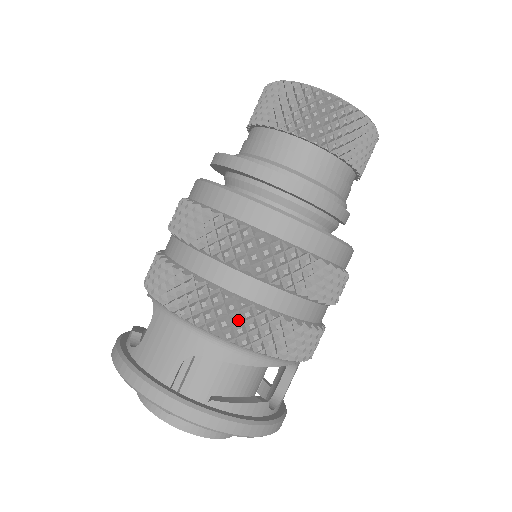
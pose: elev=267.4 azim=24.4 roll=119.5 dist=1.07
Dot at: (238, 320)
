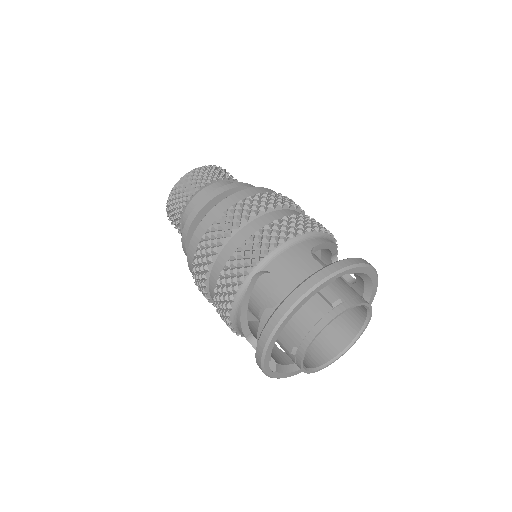
Dot at: (303, 220)
